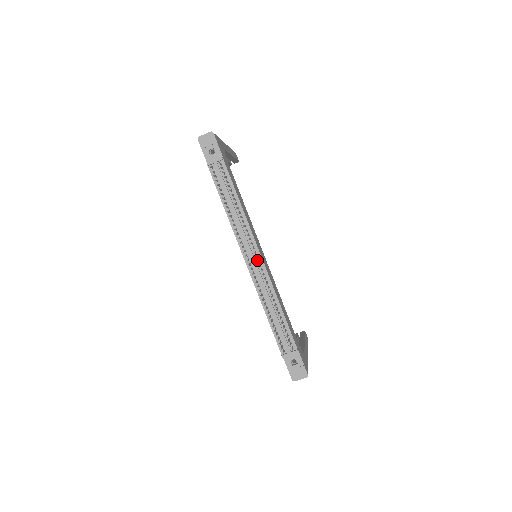
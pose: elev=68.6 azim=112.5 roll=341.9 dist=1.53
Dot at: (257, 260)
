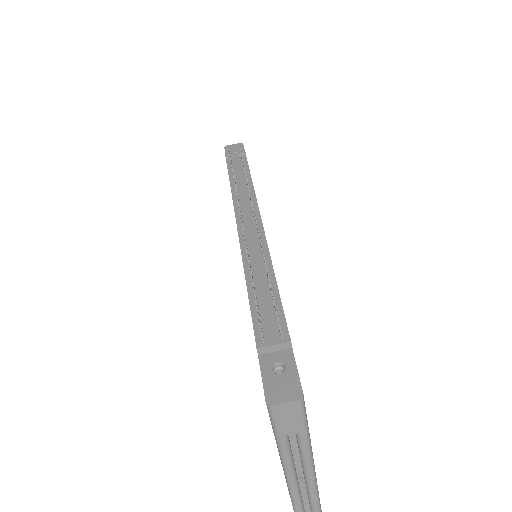
Dot at: (255, 228)
